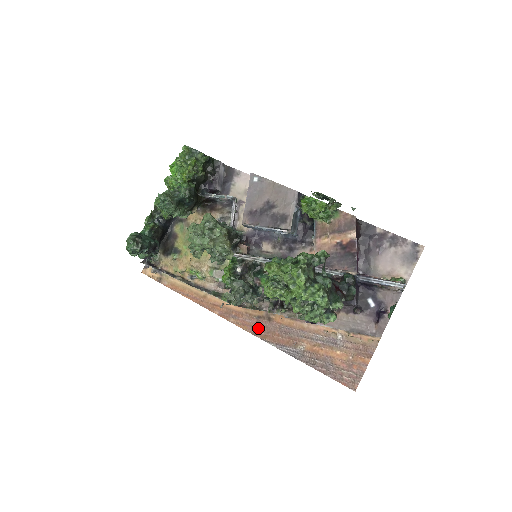
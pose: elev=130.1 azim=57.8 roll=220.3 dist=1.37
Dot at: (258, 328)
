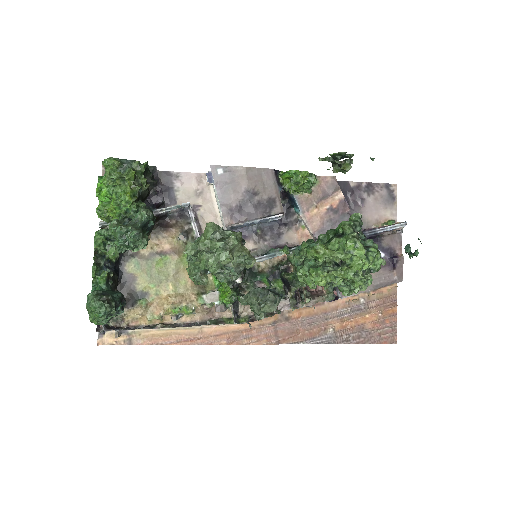
Dot at: (279, 335)
